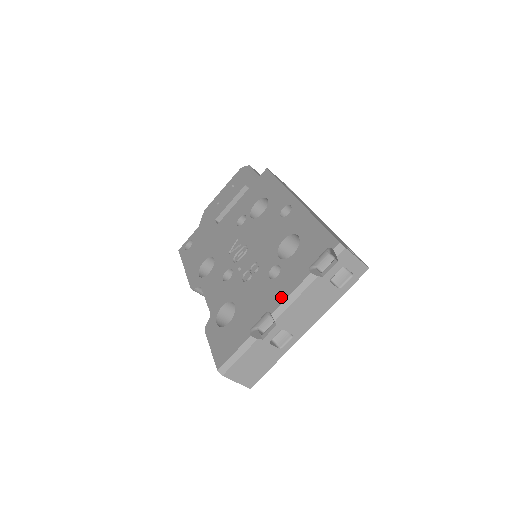
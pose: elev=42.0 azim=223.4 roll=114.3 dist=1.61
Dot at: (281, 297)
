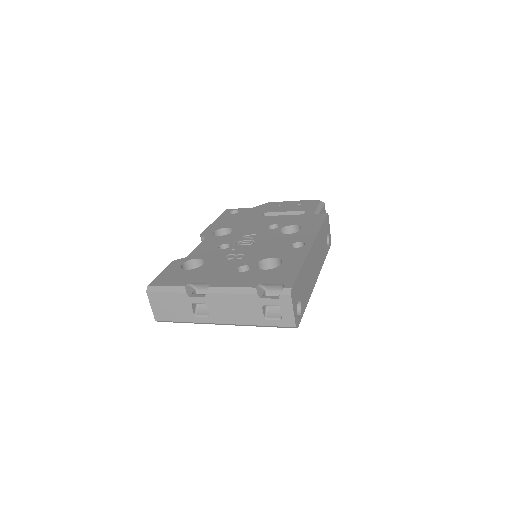
Dot at: (226, 284)
